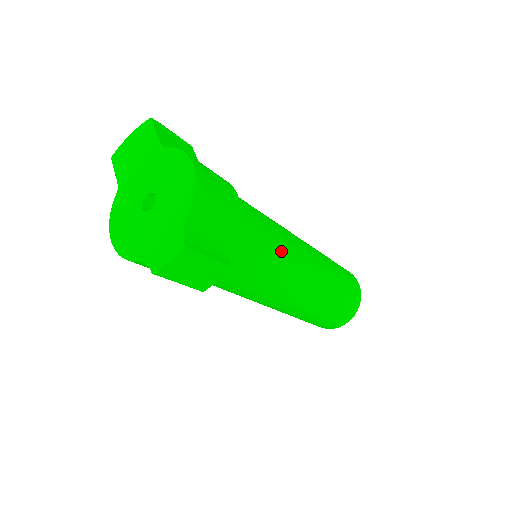
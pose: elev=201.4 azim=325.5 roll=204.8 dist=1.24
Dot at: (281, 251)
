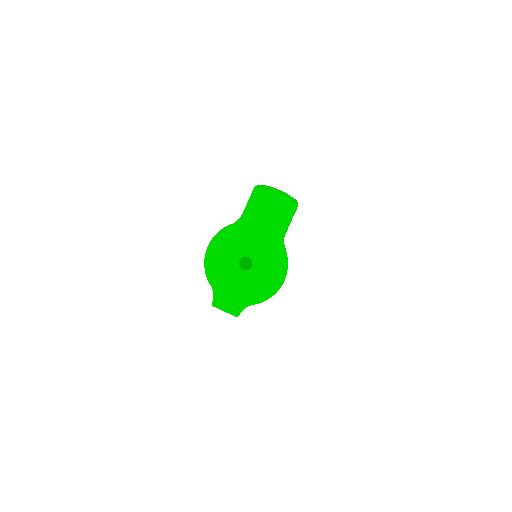
Dot at: occluded
